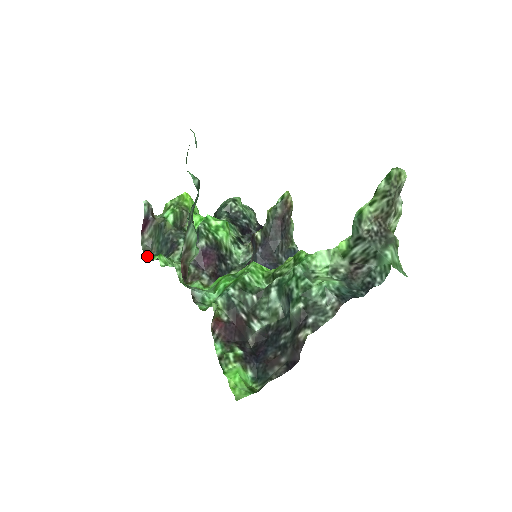
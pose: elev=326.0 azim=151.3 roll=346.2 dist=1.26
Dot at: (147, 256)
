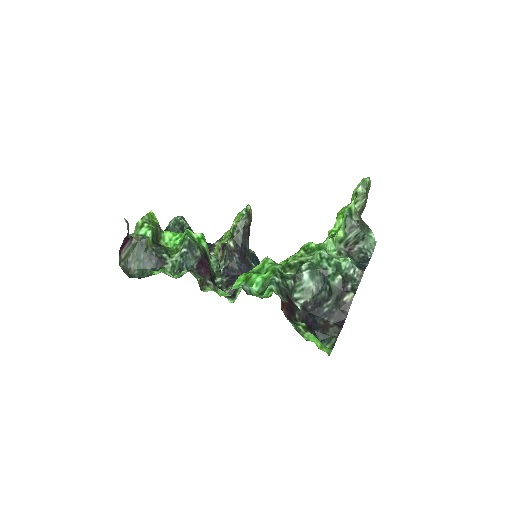
Dot at: (129, 276)
